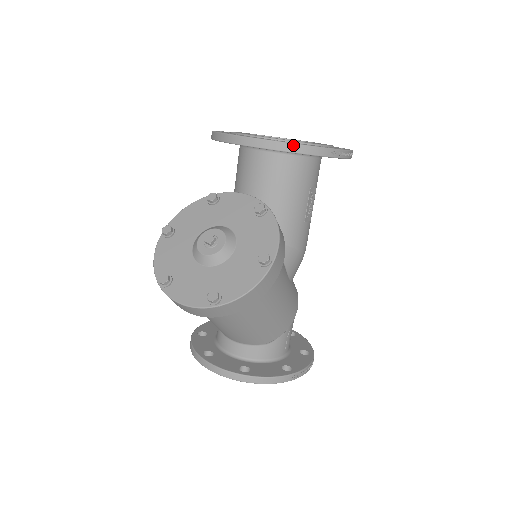
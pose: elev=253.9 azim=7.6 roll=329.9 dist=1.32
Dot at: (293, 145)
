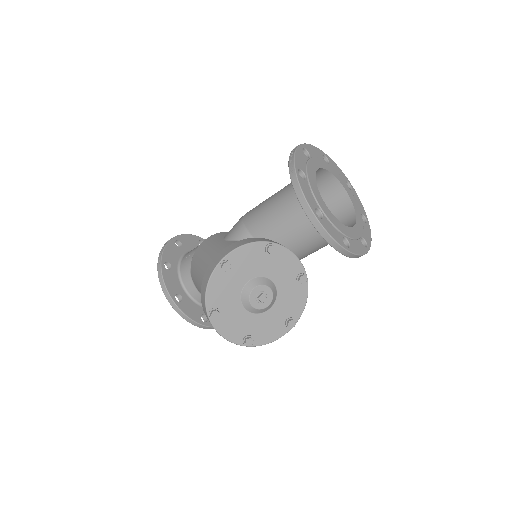
Dot at: (355, 255)
